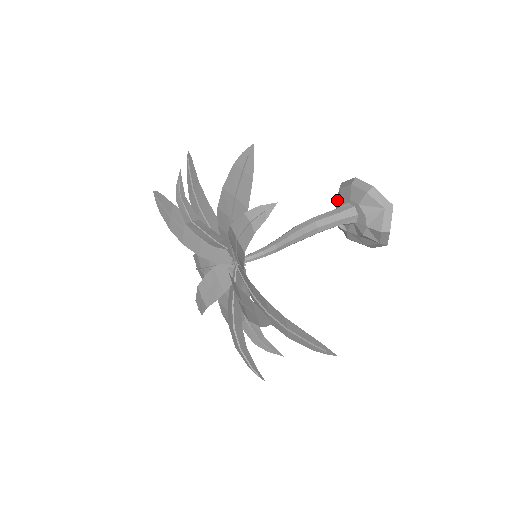
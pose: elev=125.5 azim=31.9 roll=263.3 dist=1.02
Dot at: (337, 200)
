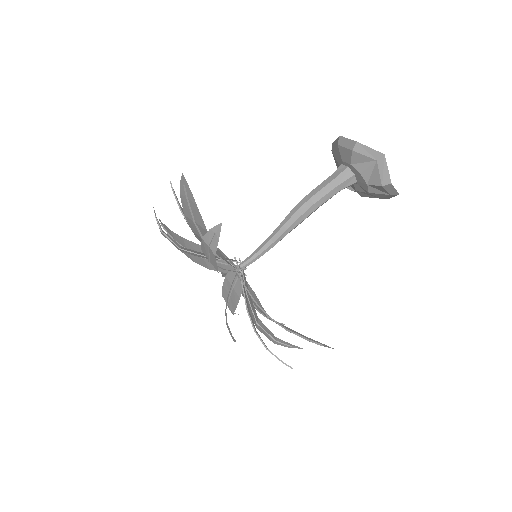
Dot at: (335, 162)
